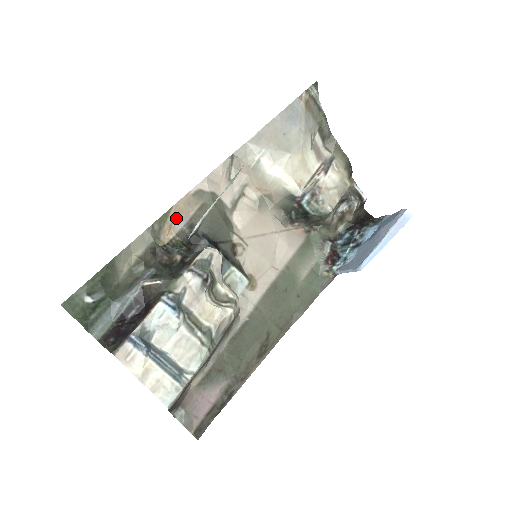
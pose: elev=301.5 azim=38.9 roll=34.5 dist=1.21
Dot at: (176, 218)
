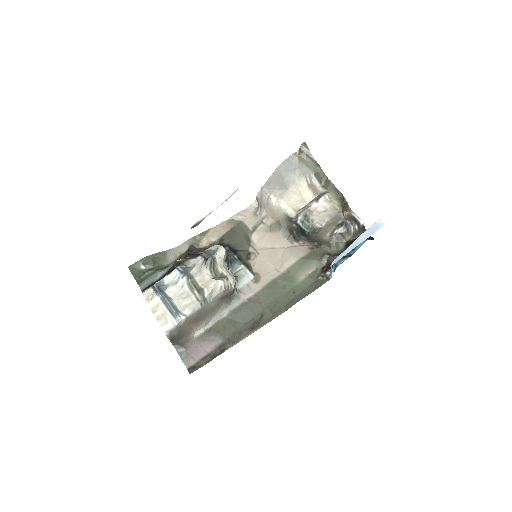
Dot at: (213, 235)
